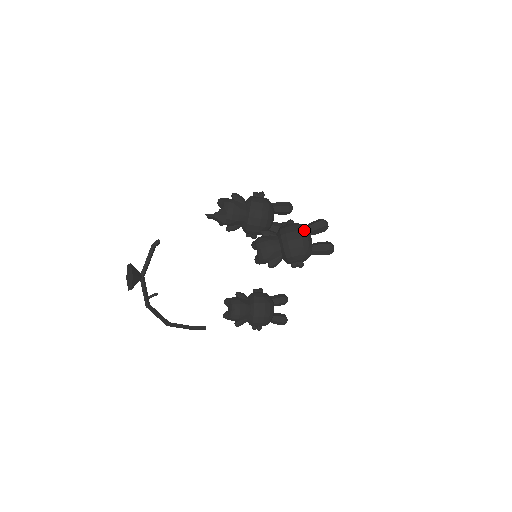
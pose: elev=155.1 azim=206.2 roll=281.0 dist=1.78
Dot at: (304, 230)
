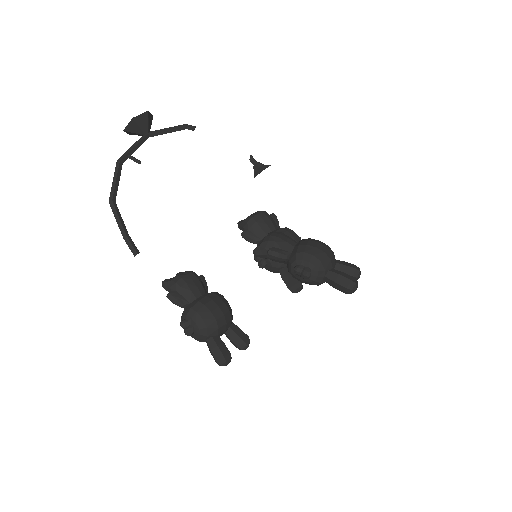
Dot at: occluded
